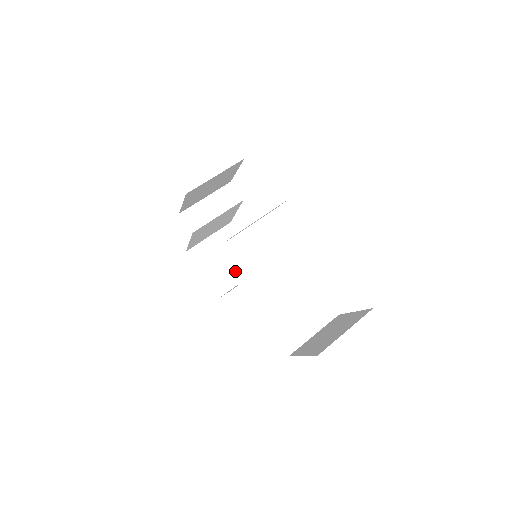
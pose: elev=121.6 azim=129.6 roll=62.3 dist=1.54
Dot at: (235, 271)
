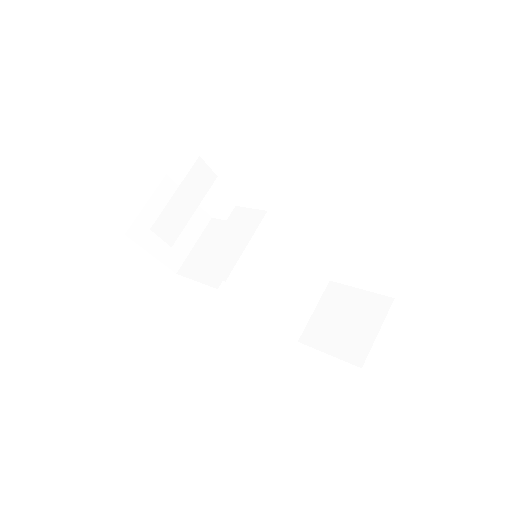
Dot at: (242, 286)
